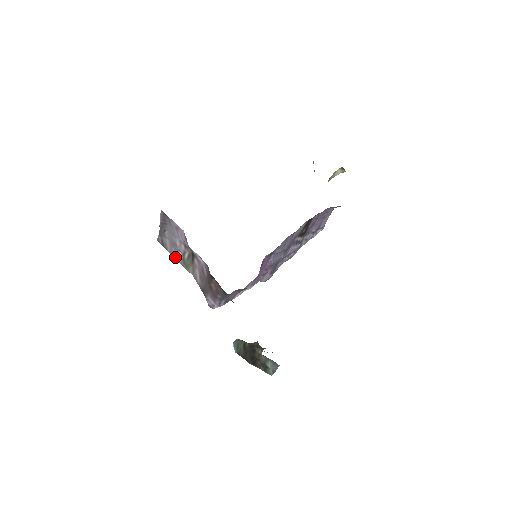
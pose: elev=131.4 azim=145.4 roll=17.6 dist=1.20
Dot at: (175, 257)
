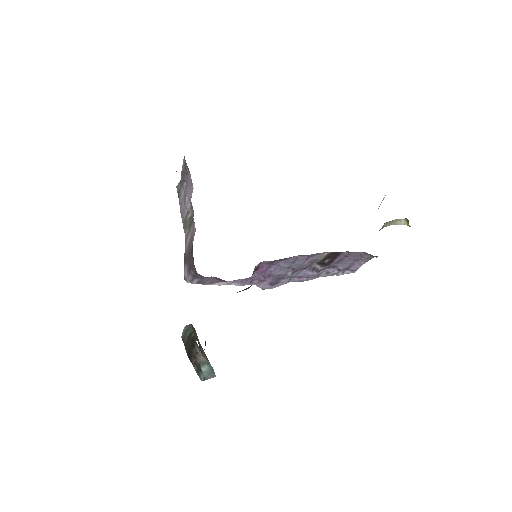
Dot at: (181, 212)
